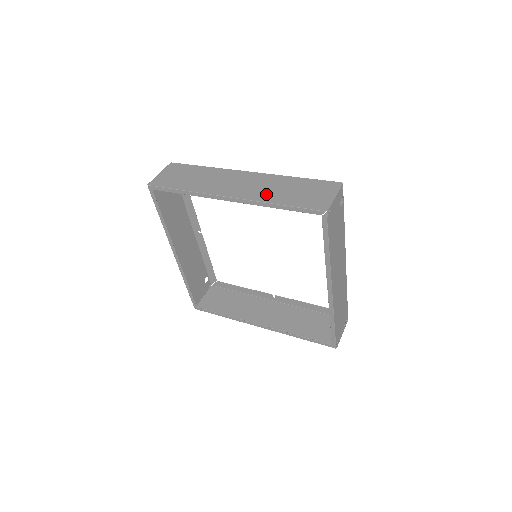
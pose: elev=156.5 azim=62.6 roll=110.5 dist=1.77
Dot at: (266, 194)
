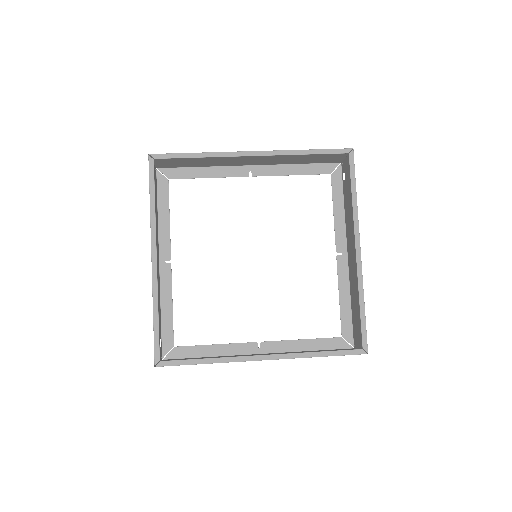
Dot at: occluded
